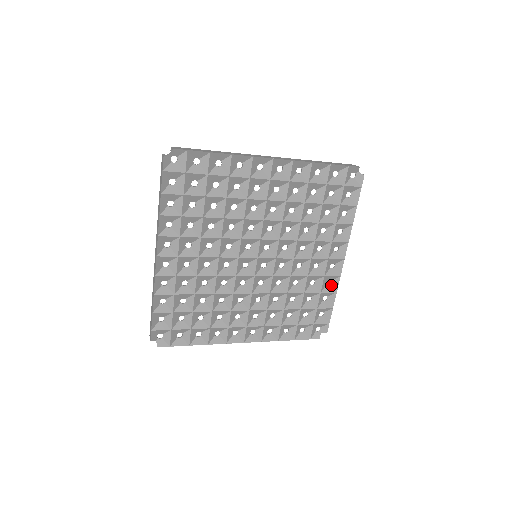
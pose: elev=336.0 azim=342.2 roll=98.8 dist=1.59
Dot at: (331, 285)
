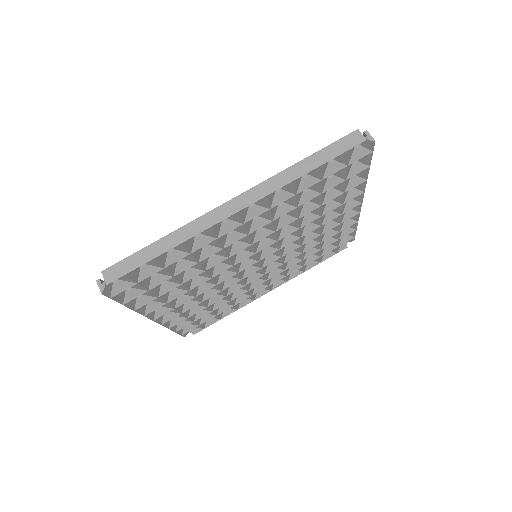
Dot at: (350, 218)
